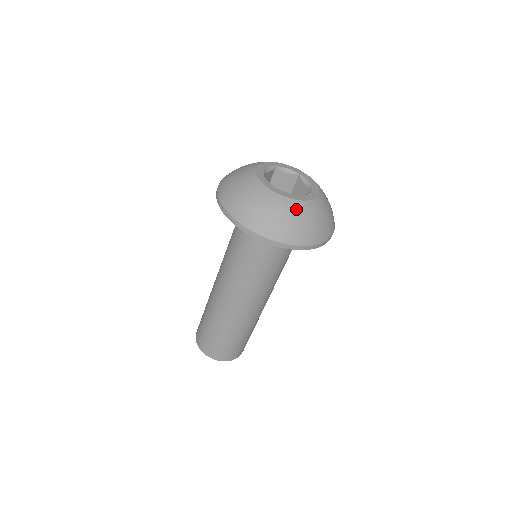
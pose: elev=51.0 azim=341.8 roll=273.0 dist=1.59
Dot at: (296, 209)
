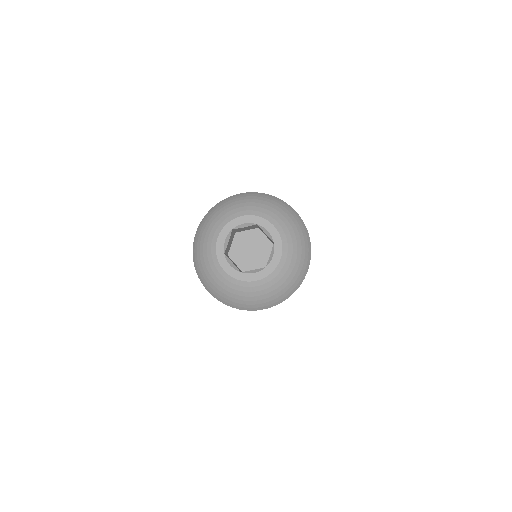
Dot at: (226, 282)
